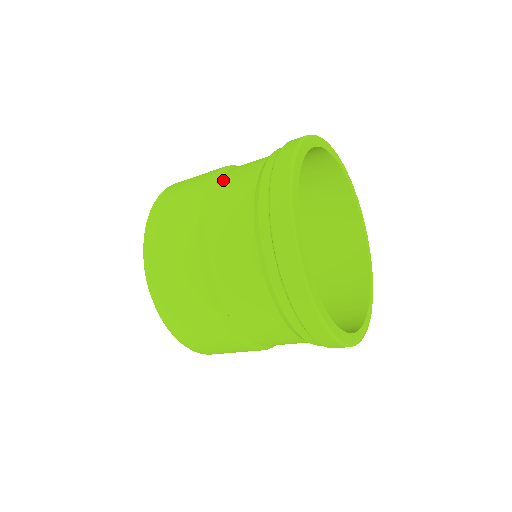
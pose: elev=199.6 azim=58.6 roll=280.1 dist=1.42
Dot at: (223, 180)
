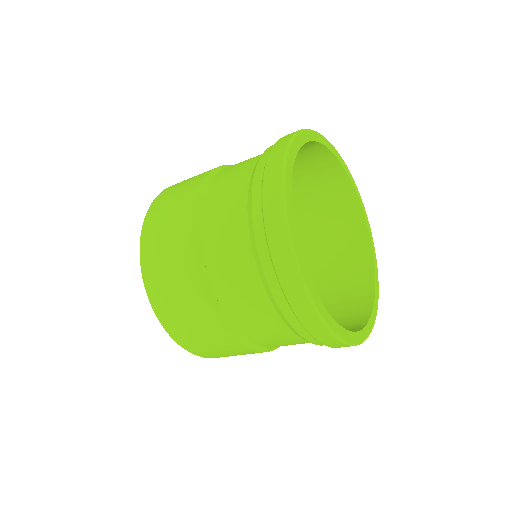
Dot at: occluded
